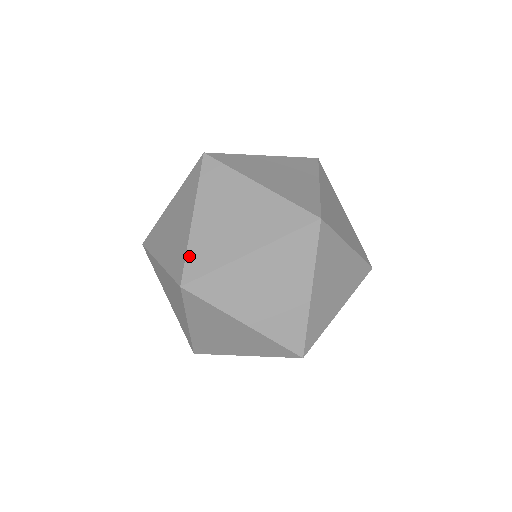
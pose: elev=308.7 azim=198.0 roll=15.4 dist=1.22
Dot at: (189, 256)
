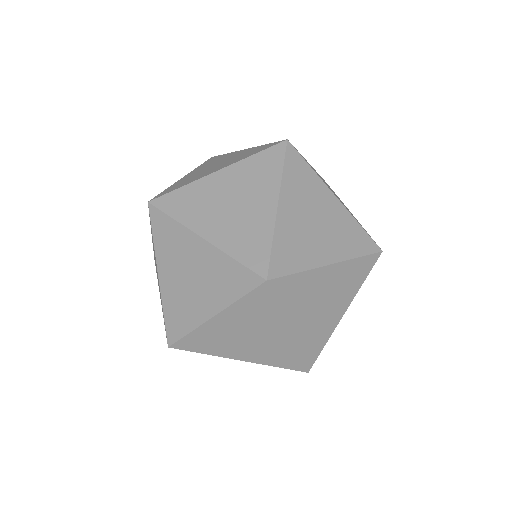
Dot at: (178, 191)
